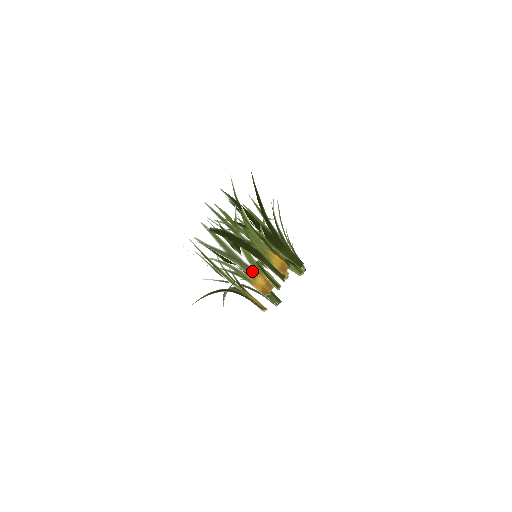
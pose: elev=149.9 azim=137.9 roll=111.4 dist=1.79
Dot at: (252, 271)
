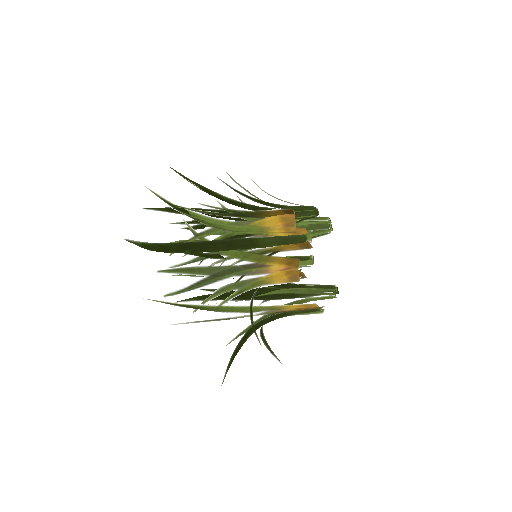
Dot at: (256, 267)
